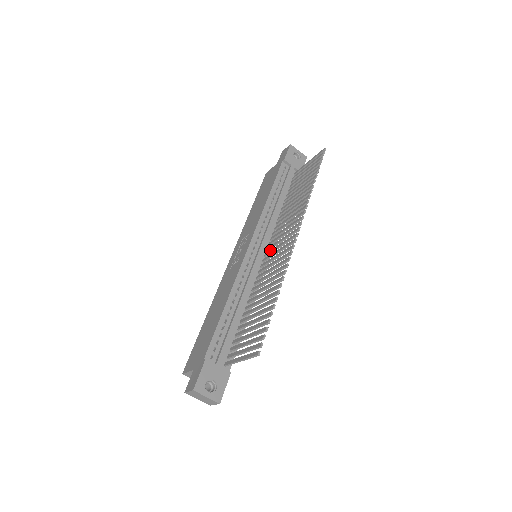
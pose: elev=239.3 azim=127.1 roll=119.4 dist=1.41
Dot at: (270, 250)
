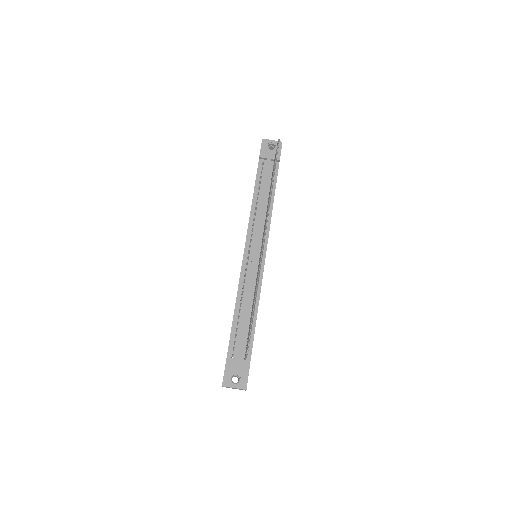
Dot at: occluded
